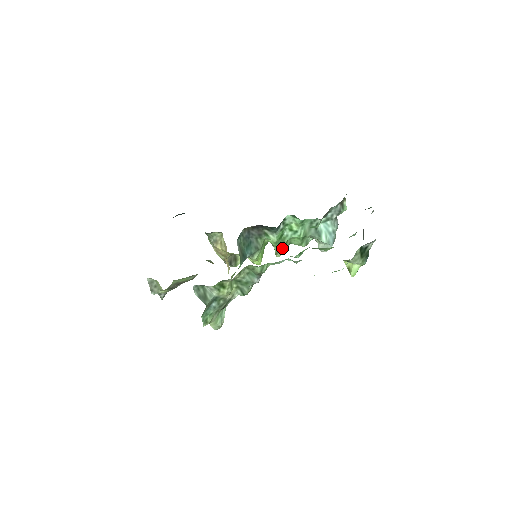
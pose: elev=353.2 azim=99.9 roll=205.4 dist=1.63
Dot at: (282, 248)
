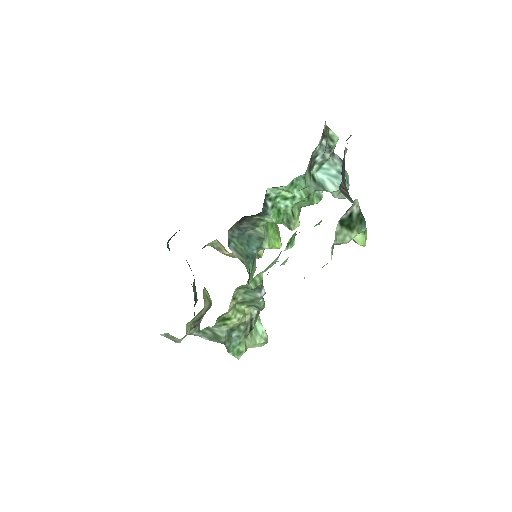
Dot at: (291, 220)
